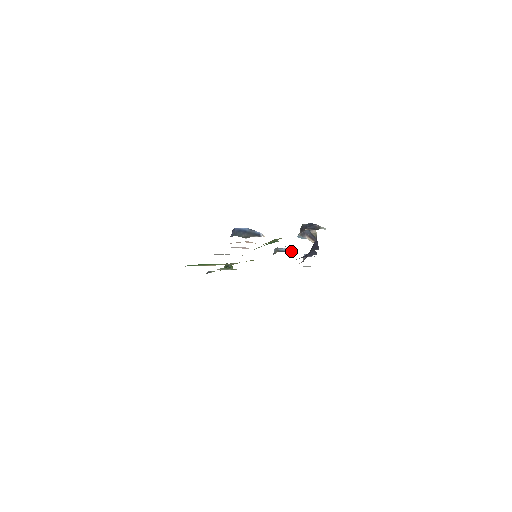
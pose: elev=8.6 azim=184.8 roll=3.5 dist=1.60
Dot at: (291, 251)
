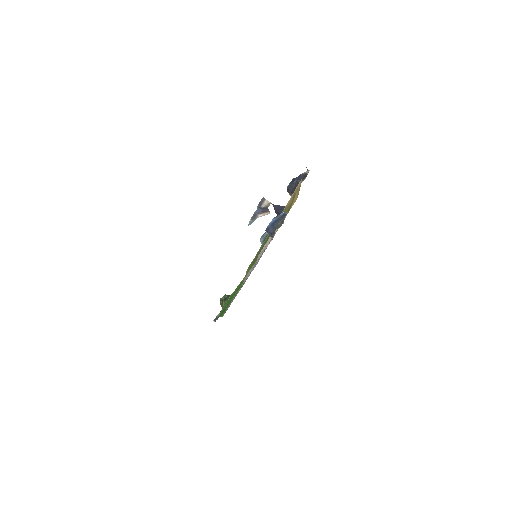
Dot at: occluded
